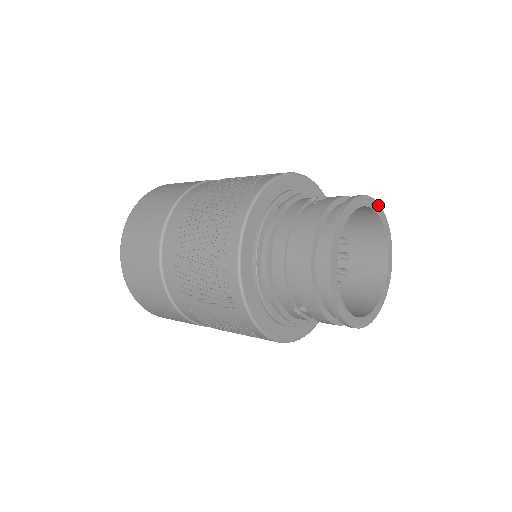
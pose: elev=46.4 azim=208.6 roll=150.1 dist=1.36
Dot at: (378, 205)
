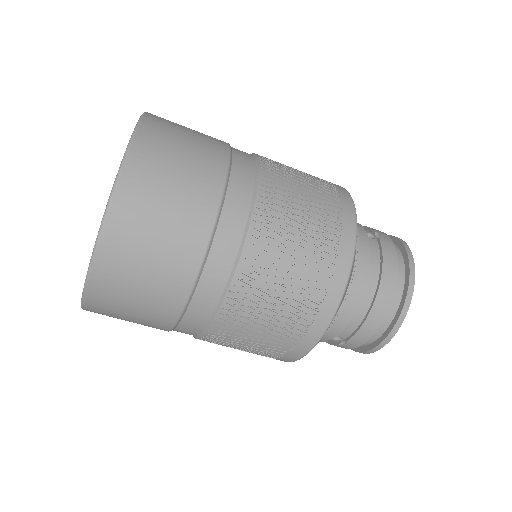
Dot at: occluded
